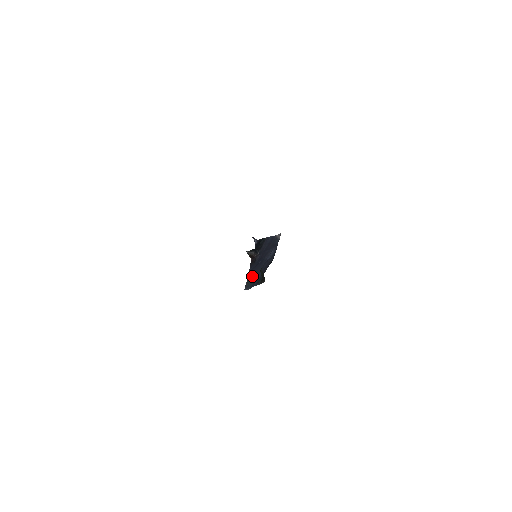
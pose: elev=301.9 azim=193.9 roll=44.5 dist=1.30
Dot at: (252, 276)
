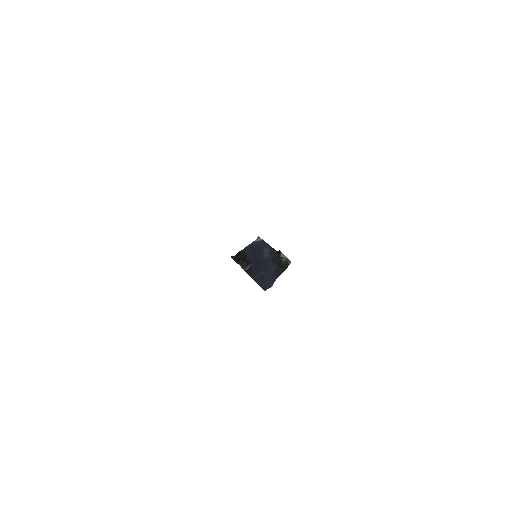
Dot at: (262, 277)
